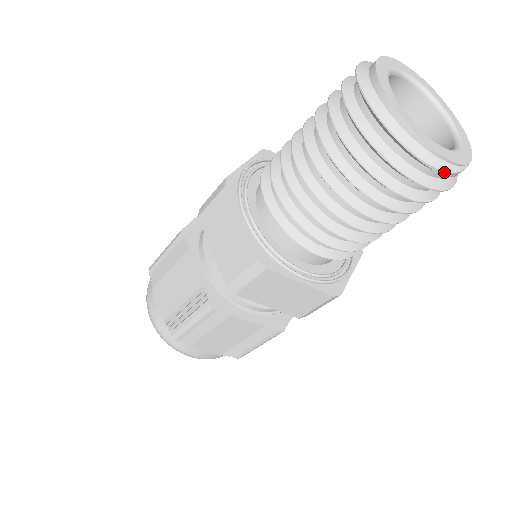
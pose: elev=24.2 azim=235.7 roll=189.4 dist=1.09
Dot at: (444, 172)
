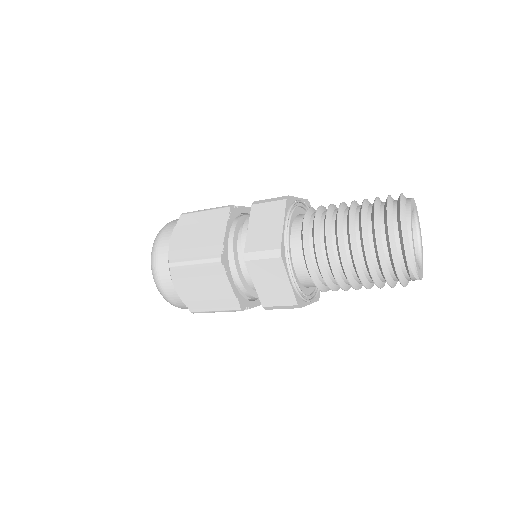
Dot at: (411, 271)
